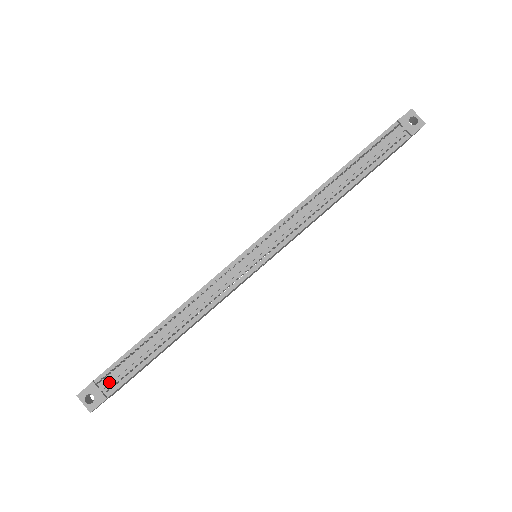
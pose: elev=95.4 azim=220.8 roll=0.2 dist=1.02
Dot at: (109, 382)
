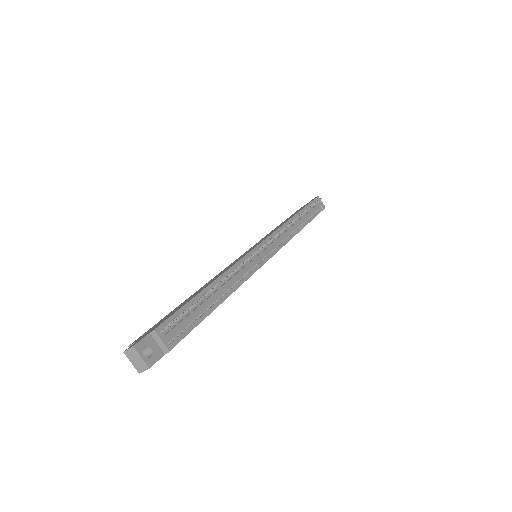
Dot at: (173, 332)
